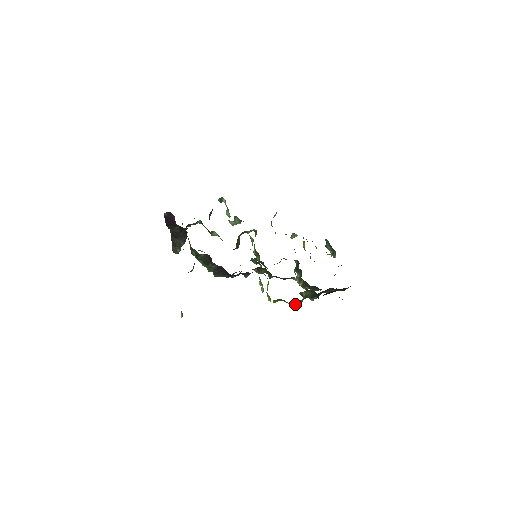
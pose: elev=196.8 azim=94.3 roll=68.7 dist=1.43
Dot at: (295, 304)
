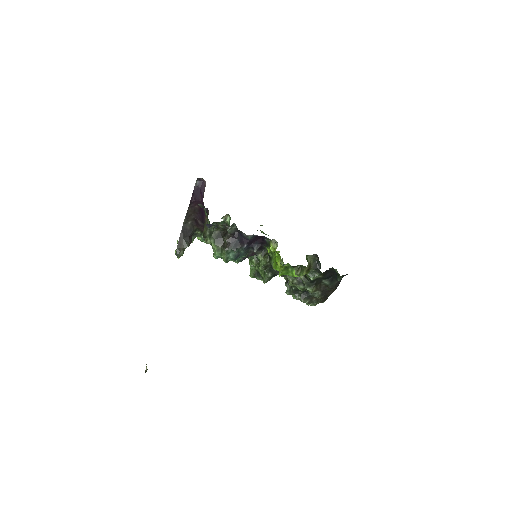
Dot at: (300, 274)
